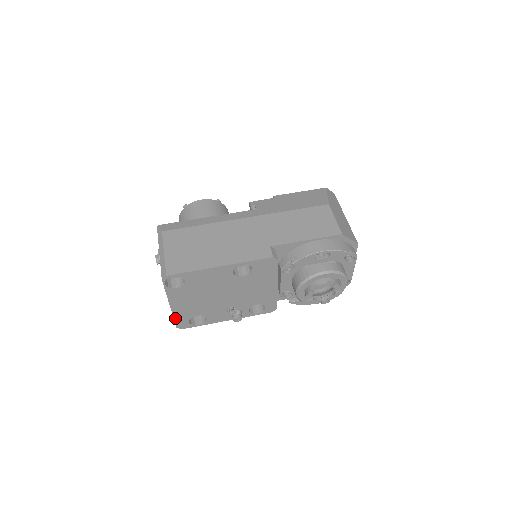
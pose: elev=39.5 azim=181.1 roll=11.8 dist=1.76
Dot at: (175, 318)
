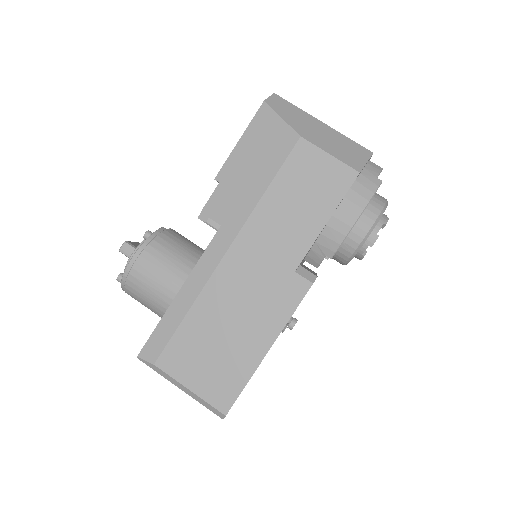
Dot at: occluded
